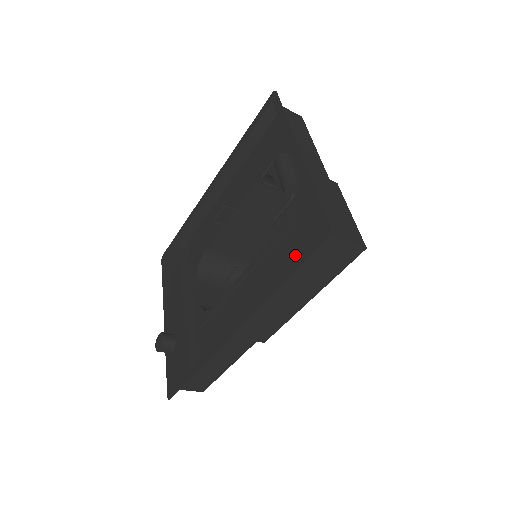
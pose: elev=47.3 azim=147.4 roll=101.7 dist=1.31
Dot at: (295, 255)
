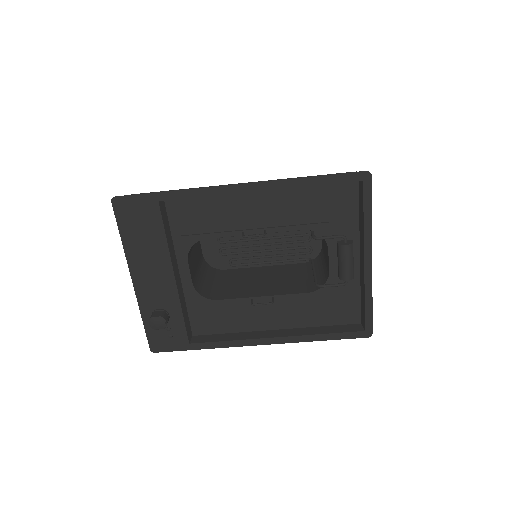
Dot at: (327, 316)
